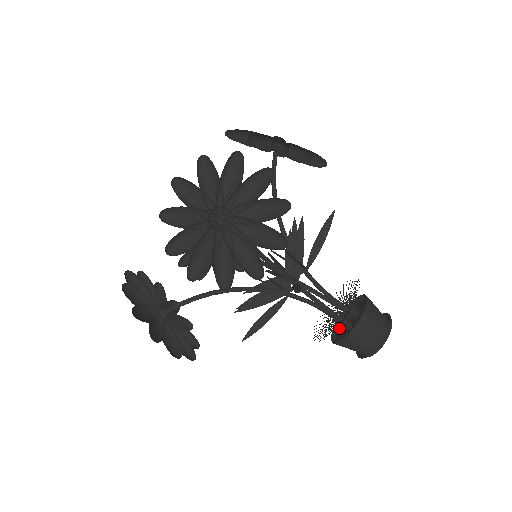
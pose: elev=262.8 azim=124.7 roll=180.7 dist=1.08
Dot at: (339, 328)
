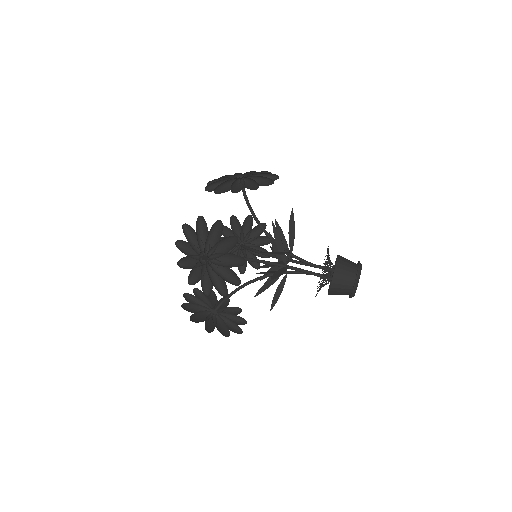
Dot at: (325, 284)
